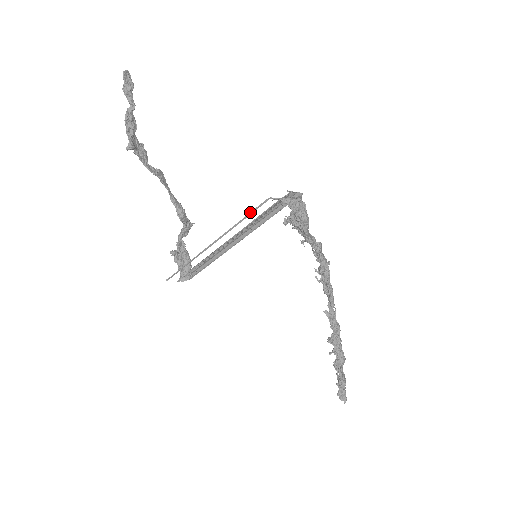
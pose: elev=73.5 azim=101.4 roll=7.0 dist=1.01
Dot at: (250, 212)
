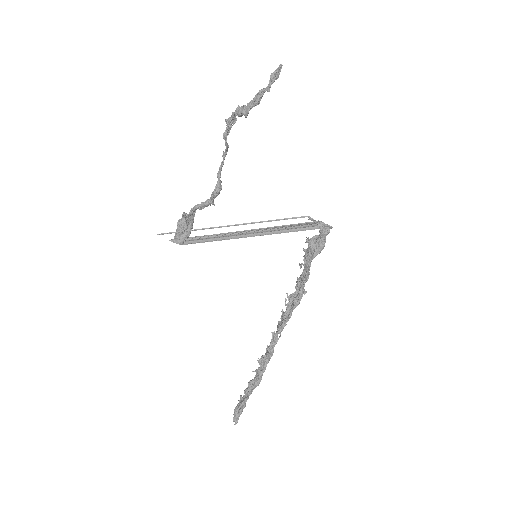
Dot at: (284, 218)
